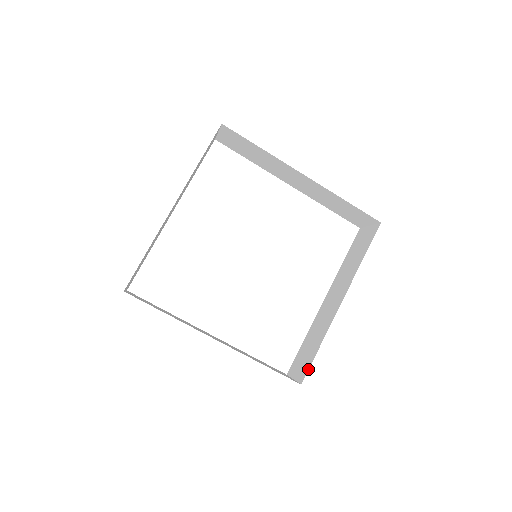
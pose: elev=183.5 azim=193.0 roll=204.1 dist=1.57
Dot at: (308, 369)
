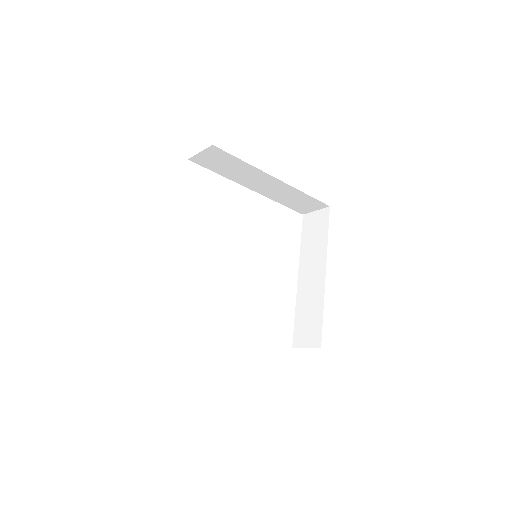
Dot at: (321, 334)
